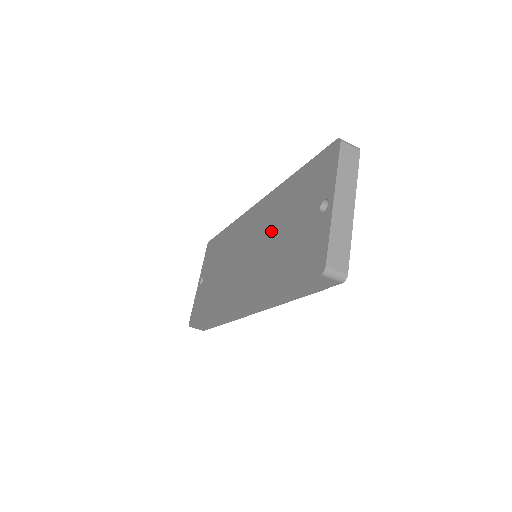
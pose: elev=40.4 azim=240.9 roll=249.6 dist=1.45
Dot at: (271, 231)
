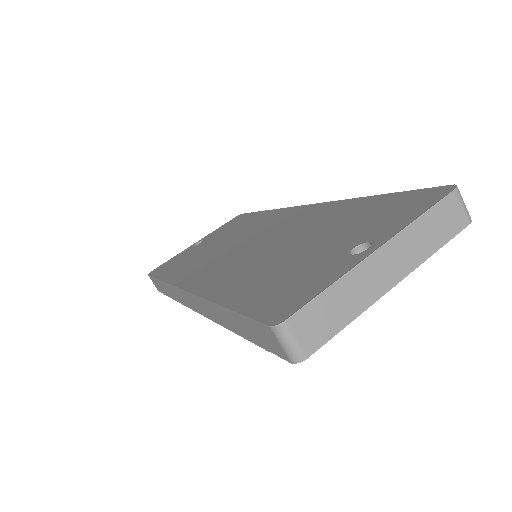
Dot at: (288, 238)
